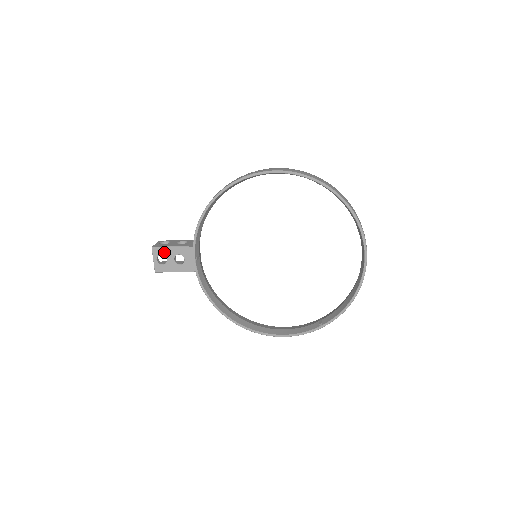
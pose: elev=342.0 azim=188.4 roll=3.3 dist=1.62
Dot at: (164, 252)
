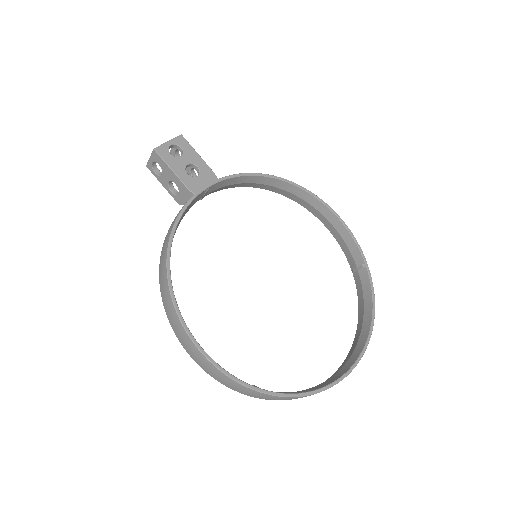
Dot at: (187, 150)
